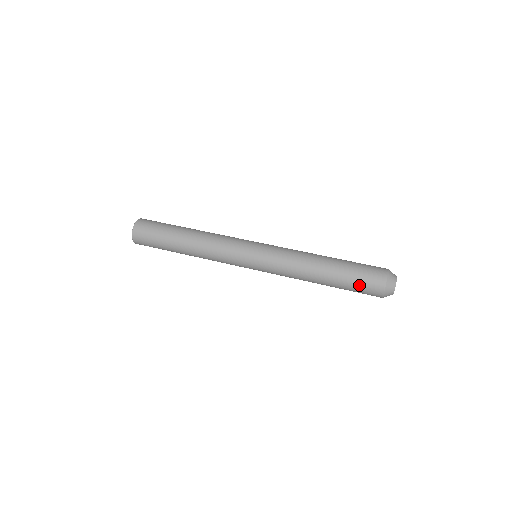
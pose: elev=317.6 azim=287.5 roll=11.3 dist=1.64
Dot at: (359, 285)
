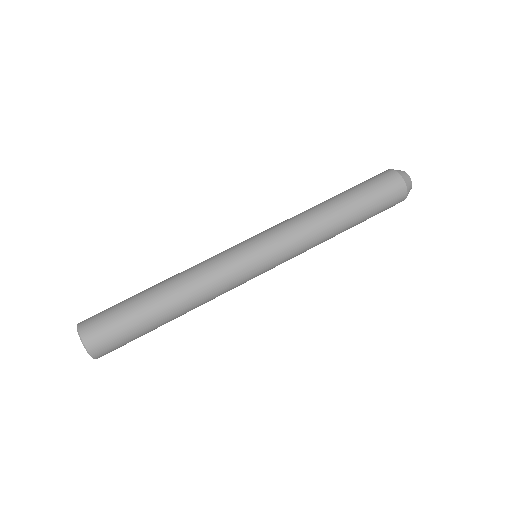
Dot at: occluded
